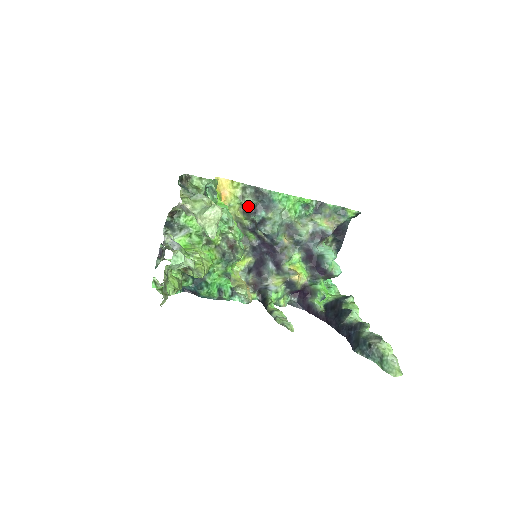
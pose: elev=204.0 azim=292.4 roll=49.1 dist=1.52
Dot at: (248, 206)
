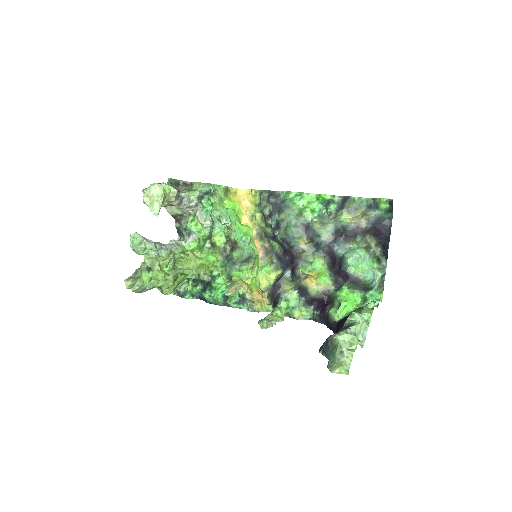
Dot at: (263, 211)
